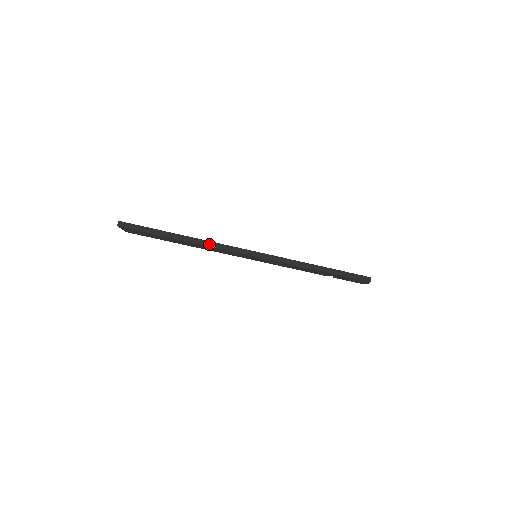
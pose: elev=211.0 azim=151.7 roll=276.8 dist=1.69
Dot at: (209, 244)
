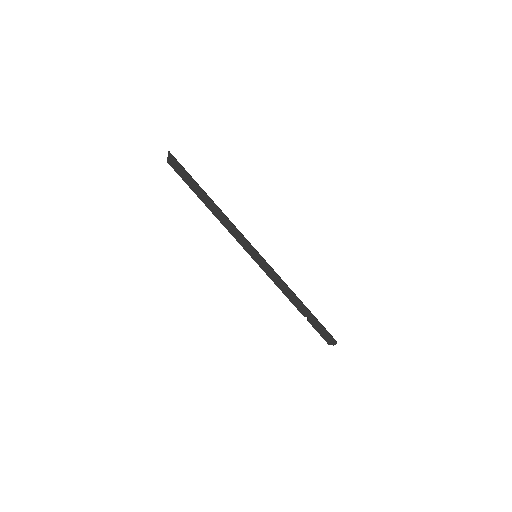
Dot at: (227, 217)
